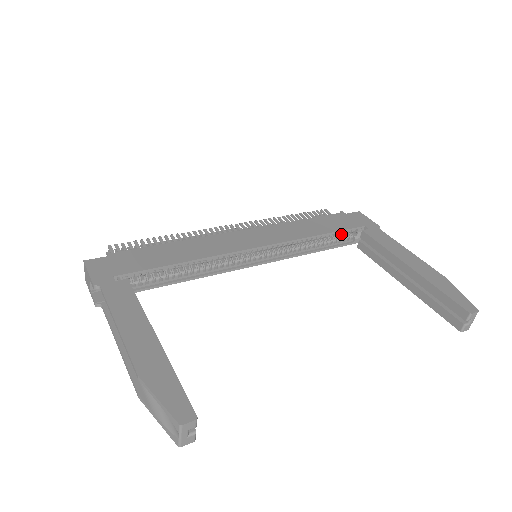
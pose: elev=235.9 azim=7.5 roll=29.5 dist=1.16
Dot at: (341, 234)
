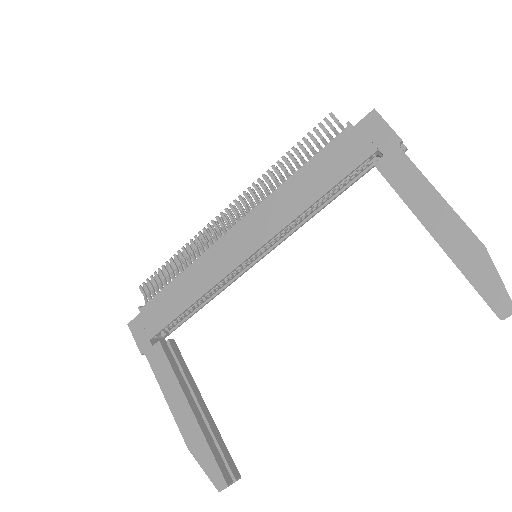
Dot at: occluded
